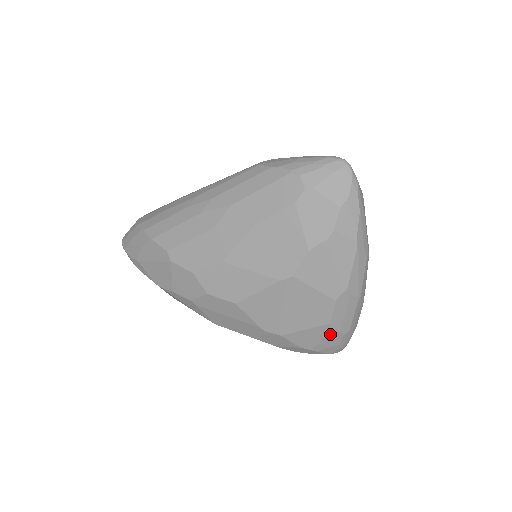
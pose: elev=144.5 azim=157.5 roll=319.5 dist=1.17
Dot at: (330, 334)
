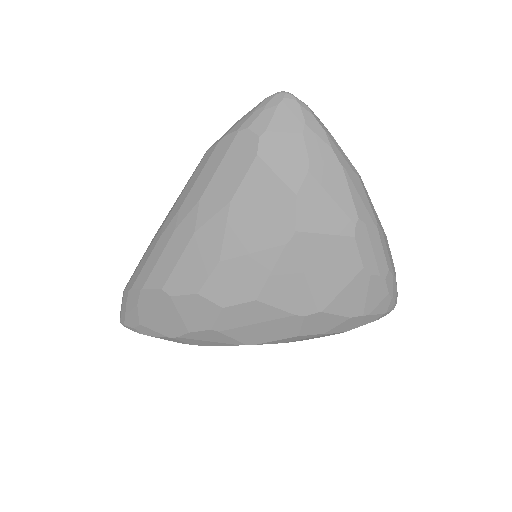
Dot at: (371, 283)
